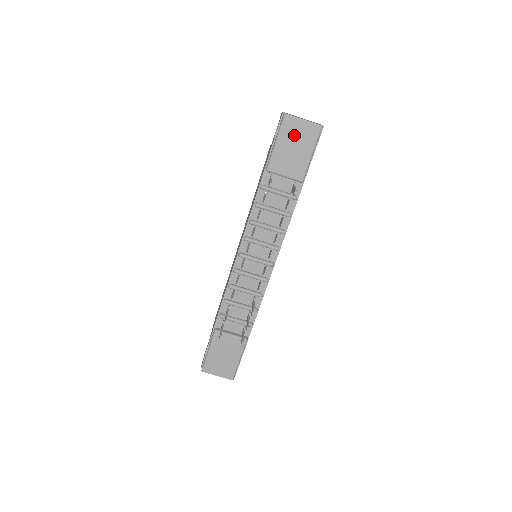
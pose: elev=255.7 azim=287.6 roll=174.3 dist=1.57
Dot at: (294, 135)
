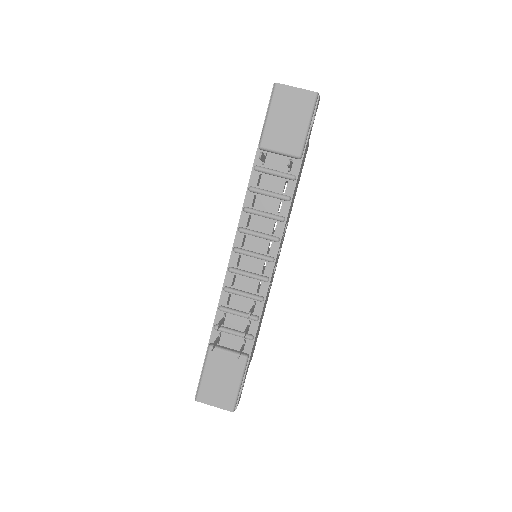
Dot at: (287, 105)
